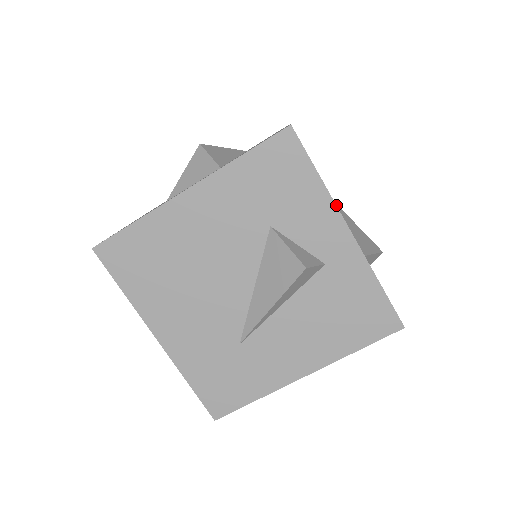
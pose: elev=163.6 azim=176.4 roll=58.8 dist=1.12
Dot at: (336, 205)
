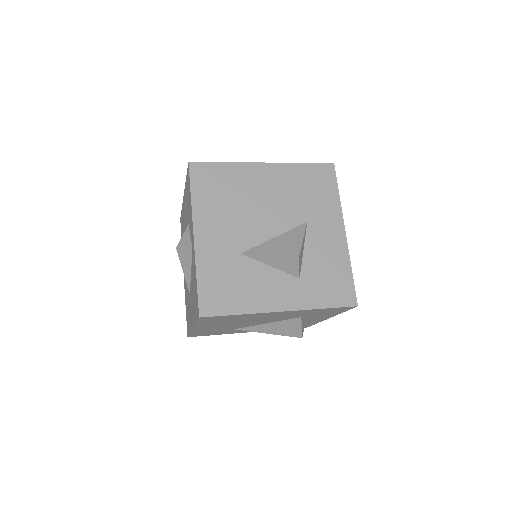
Dot at: occluded
